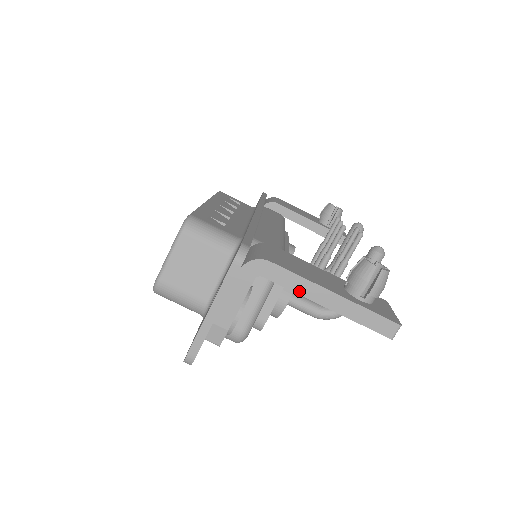
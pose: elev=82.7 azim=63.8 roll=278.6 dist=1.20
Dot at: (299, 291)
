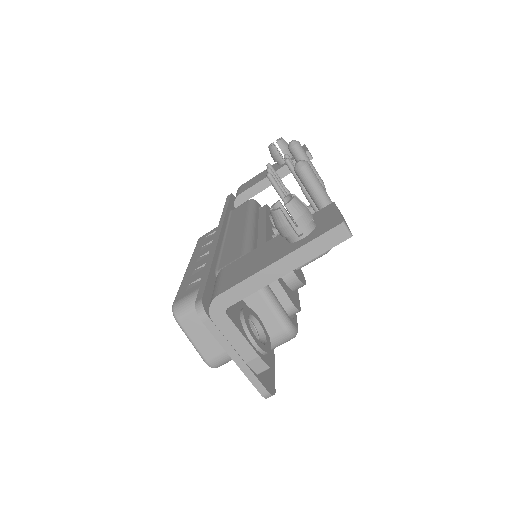
Dot at: (258, 287)
